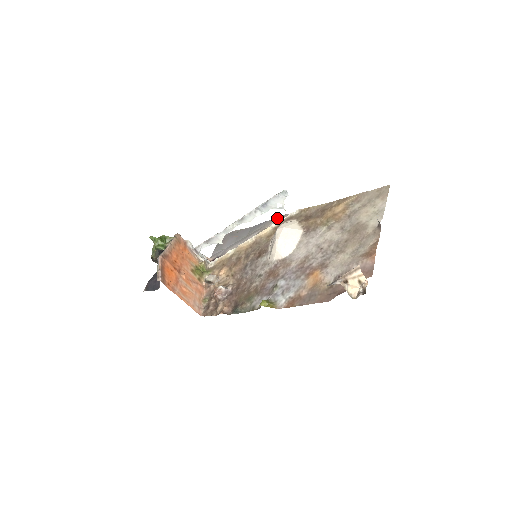
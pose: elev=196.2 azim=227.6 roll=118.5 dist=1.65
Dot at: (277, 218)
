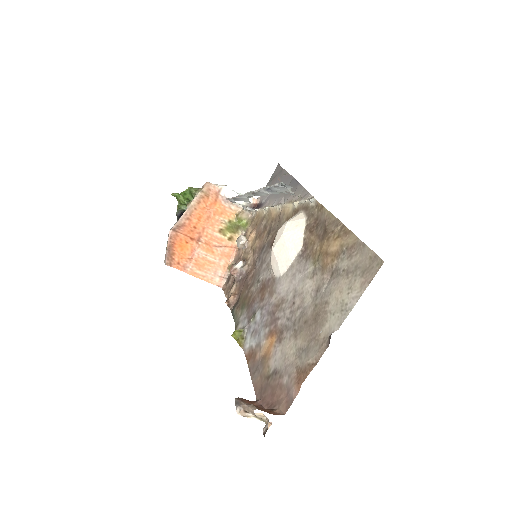
Dot at: (304, 190)
